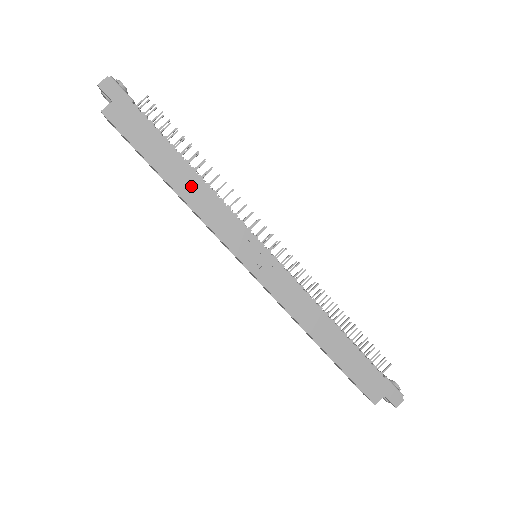
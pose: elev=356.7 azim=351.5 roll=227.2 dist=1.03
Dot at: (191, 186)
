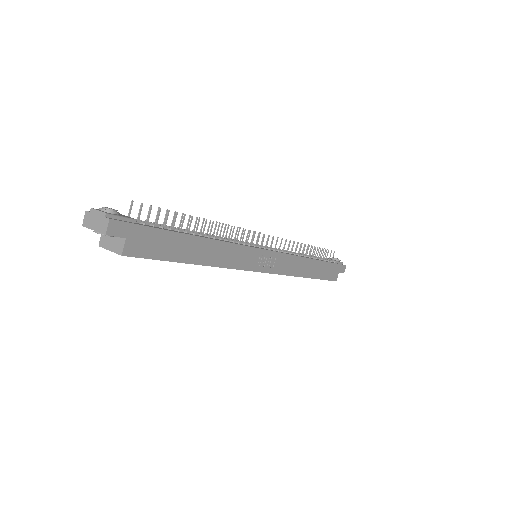
Dot at: (213, 252)
